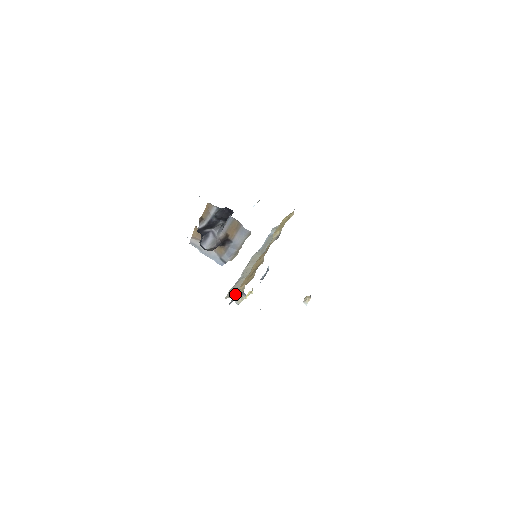
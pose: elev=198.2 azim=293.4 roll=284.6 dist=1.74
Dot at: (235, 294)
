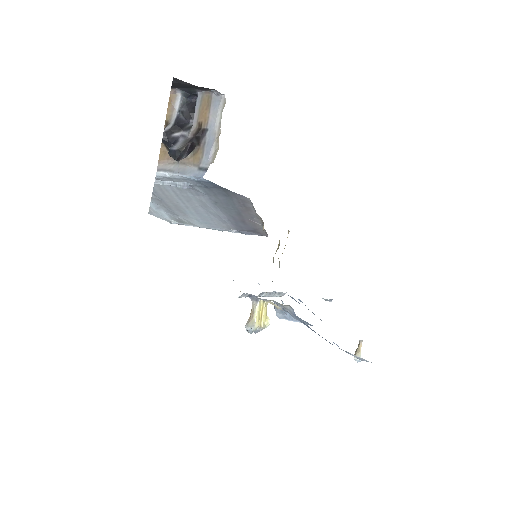
Dot at: occluded
